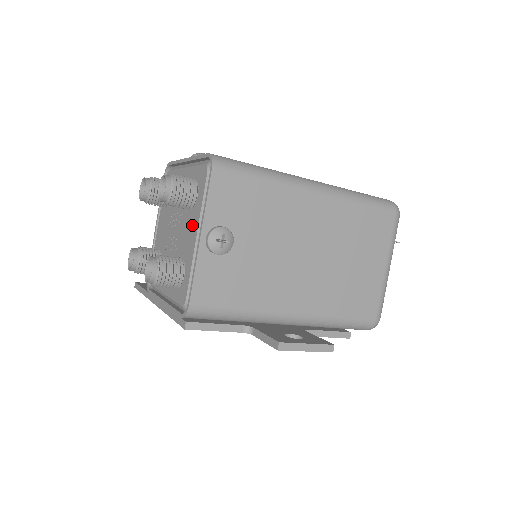
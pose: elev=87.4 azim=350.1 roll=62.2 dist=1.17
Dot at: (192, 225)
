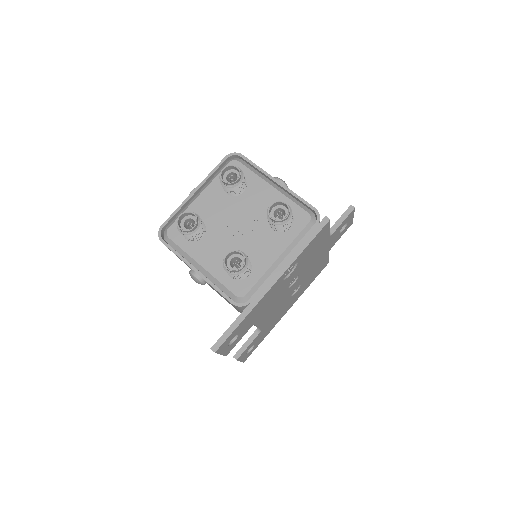
Dot at: (259, 191)
